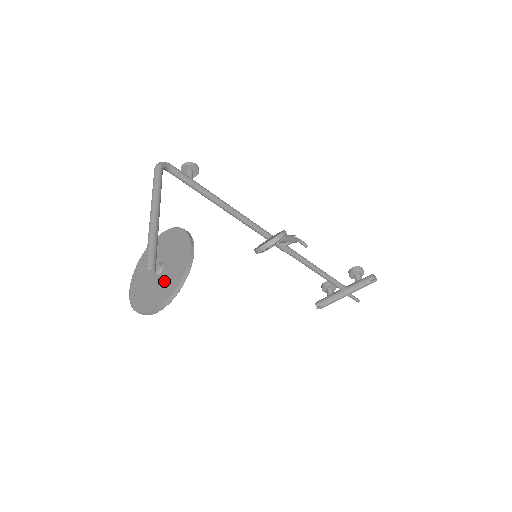
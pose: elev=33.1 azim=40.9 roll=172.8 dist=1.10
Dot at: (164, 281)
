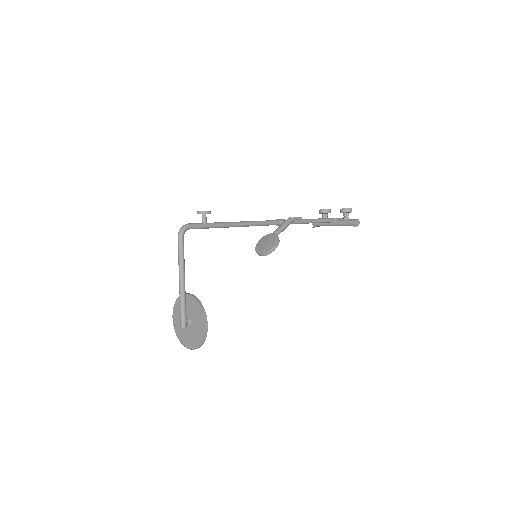
Dot at: (192, 335)
